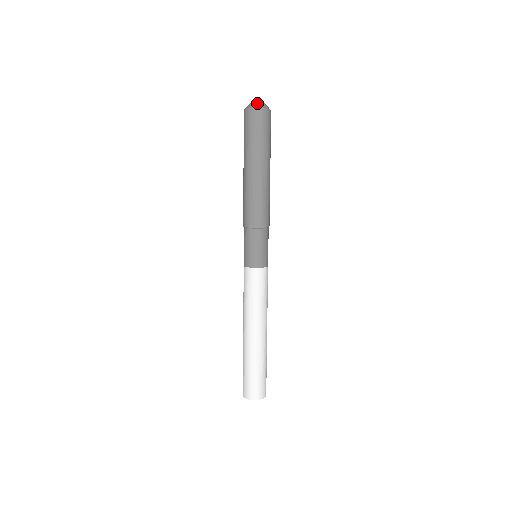
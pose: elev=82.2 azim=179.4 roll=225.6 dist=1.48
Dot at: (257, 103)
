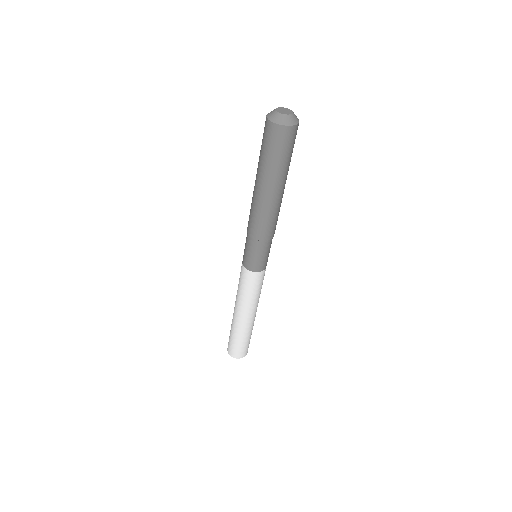
Dot at: (284, 116)
